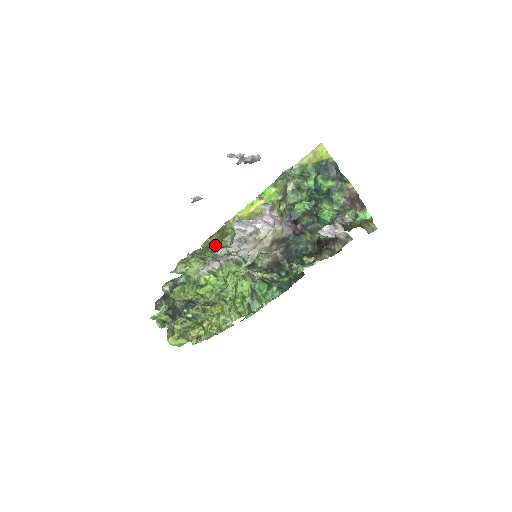
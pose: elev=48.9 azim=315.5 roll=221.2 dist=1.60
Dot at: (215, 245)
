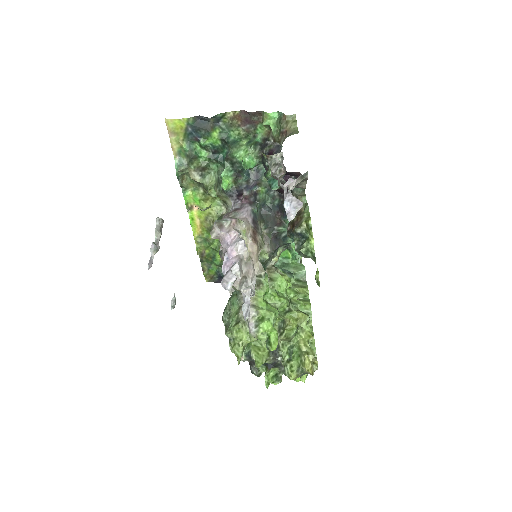
Dot at: (214, 270)
